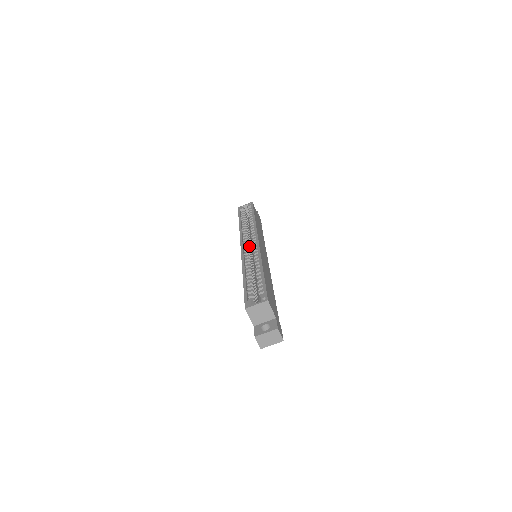
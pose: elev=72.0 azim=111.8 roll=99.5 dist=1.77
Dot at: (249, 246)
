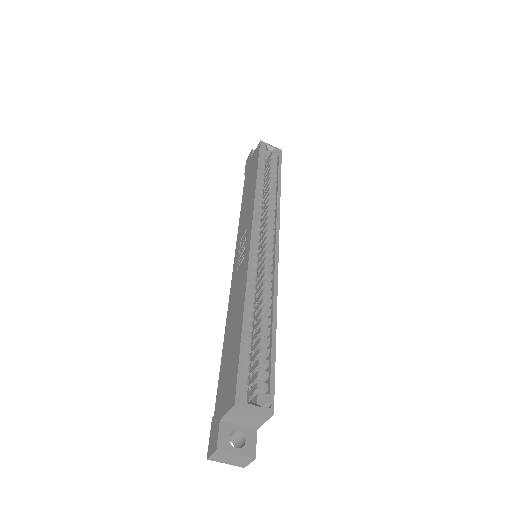
Dot at: (259, 238)
